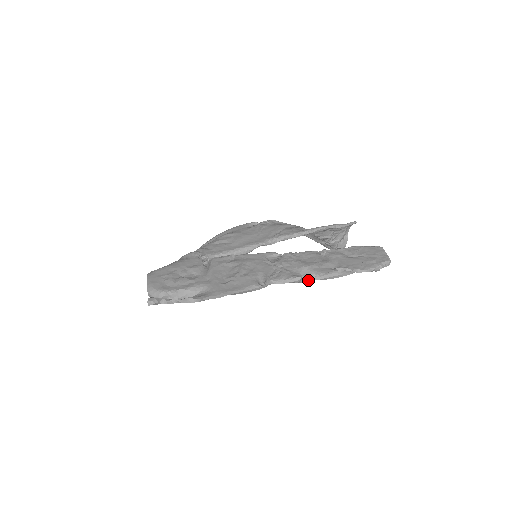
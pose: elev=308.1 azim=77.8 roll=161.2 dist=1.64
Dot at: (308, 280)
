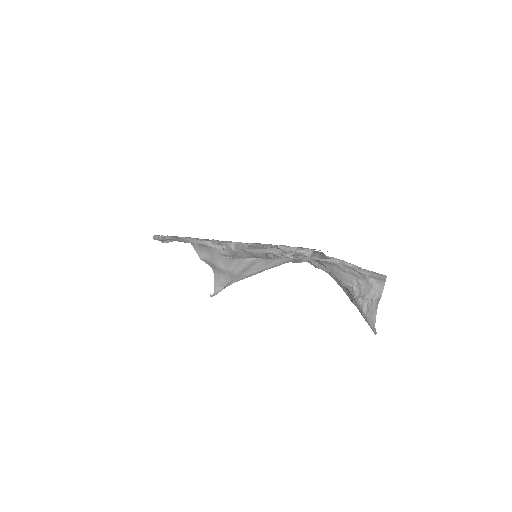
Dot at: (238, 248)
